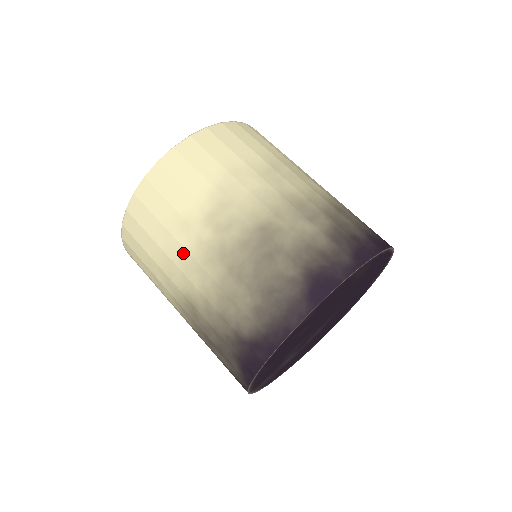
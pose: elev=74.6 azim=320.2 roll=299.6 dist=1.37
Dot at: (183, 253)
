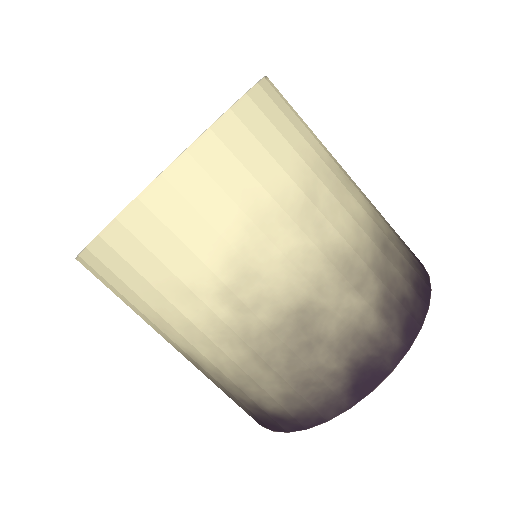
Dot at: (186, 323)
